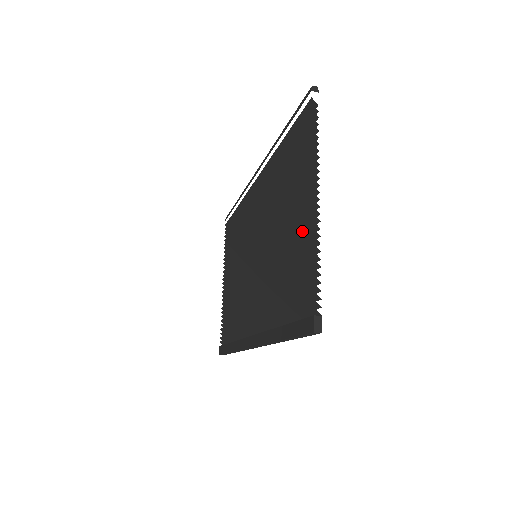
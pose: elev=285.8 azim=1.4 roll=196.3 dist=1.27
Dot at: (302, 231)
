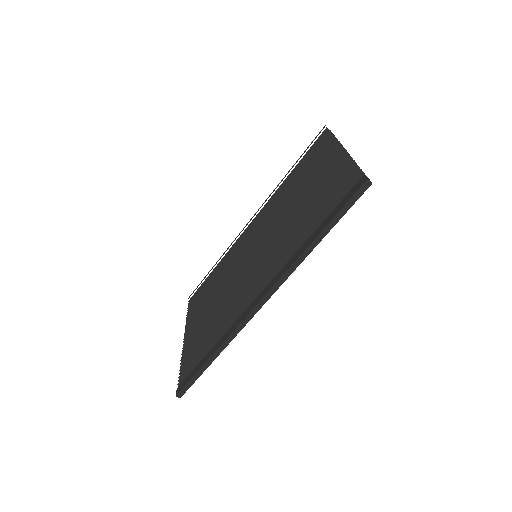
Dot at: (332, 170)
